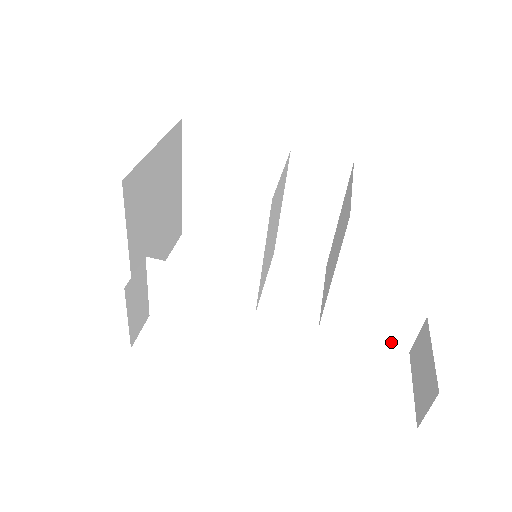
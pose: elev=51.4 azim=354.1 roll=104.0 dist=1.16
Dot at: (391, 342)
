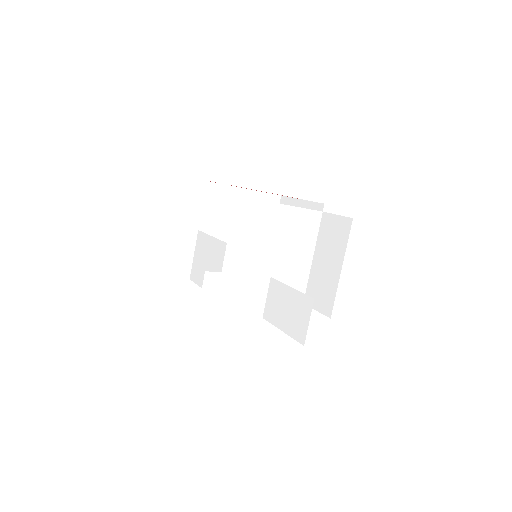
Dot at: (295, 331)
